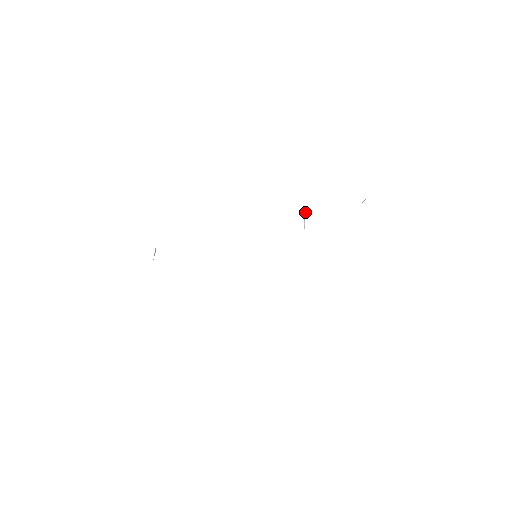
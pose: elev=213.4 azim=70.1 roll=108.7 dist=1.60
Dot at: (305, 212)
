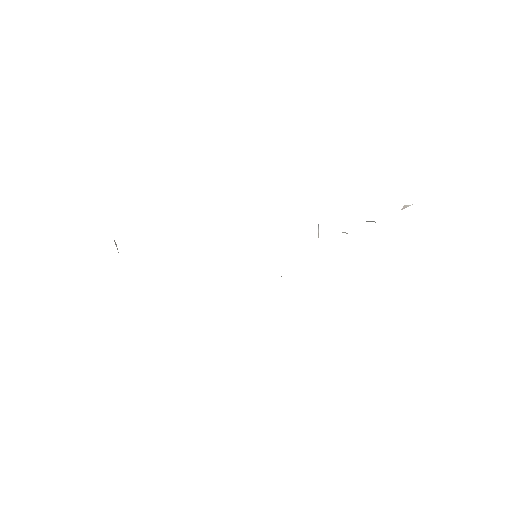
Dot at: occluded
